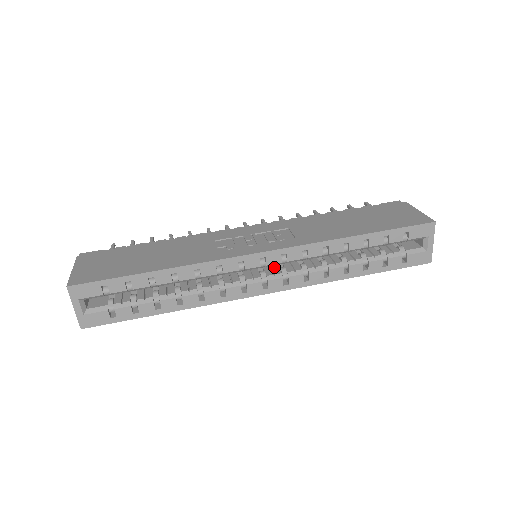
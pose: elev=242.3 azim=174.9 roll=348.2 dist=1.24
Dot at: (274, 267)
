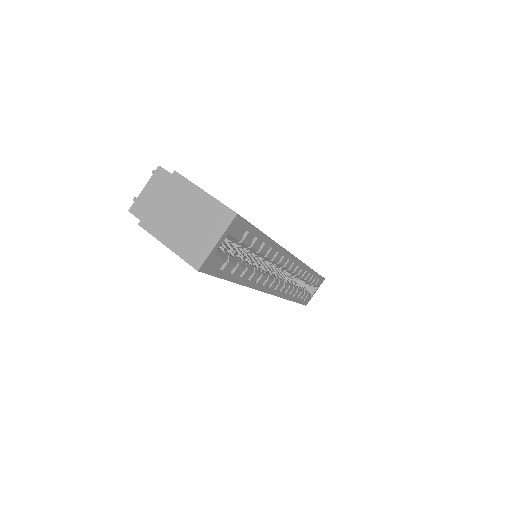
Dot at: occluded
